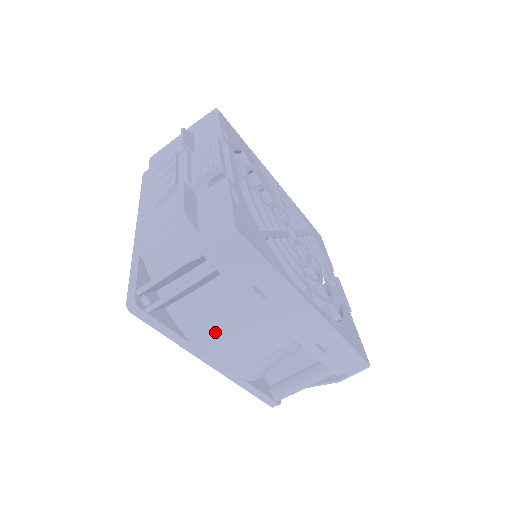
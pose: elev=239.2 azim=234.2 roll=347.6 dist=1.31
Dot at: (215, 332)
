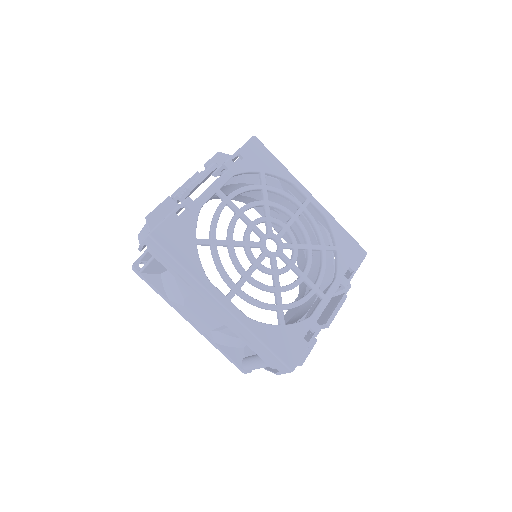
Dot at: (180, 299)
